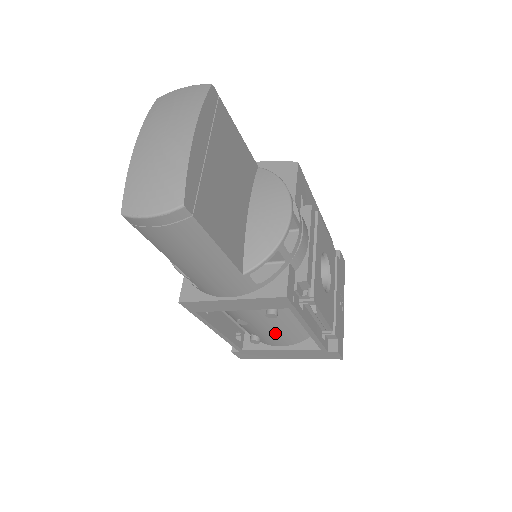
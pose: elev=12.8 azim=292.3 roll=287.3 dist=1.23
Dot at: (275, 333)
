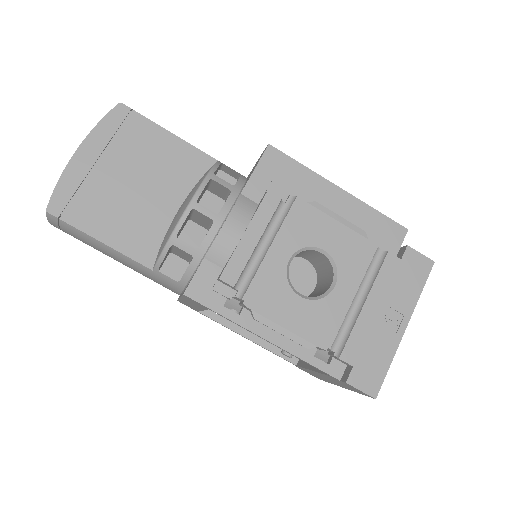
Dot at: occluded
